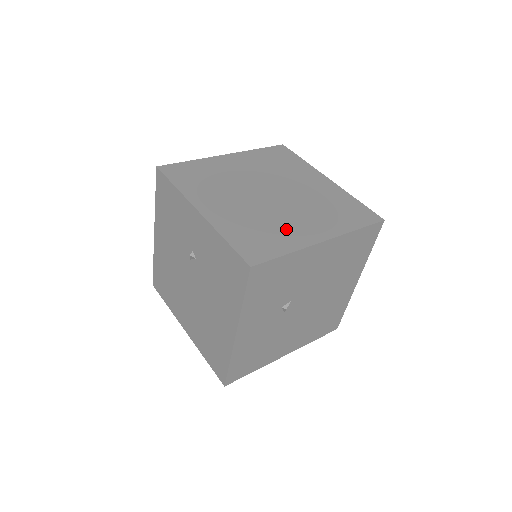
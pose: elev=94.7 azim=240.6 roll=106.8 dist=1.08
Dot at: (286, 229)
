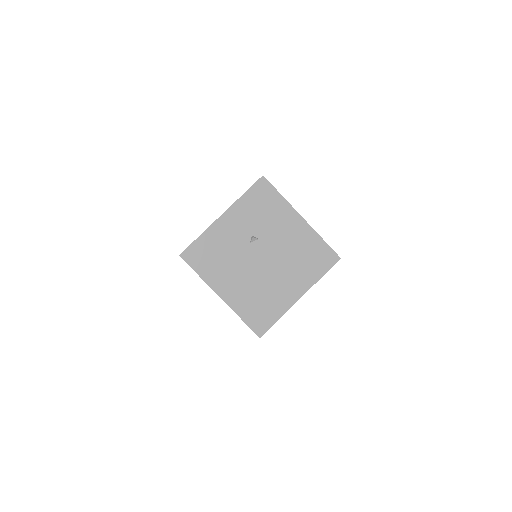
Dot at: occluded
